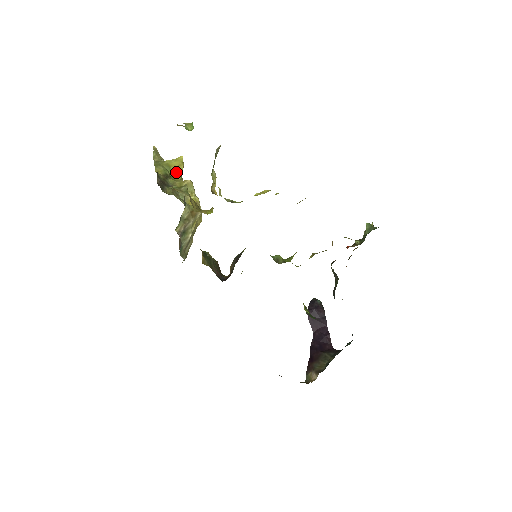
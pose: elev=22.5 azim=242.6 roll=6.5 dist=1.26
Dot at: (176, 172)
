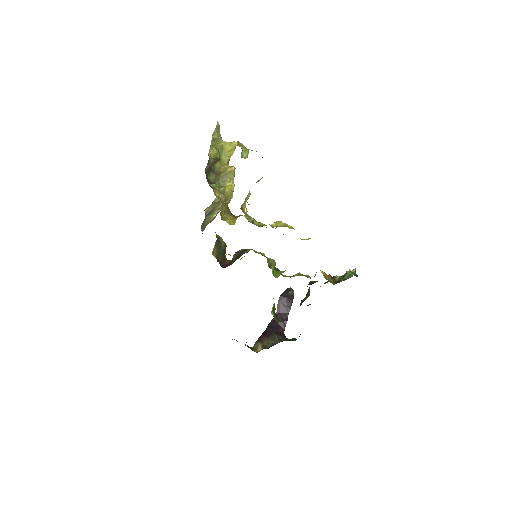
Dot at: (226, 156)
